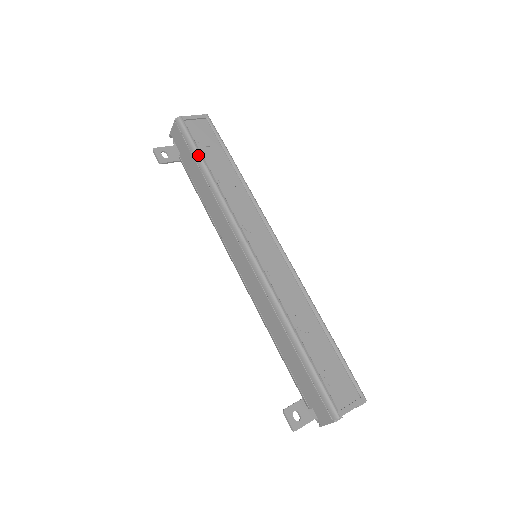
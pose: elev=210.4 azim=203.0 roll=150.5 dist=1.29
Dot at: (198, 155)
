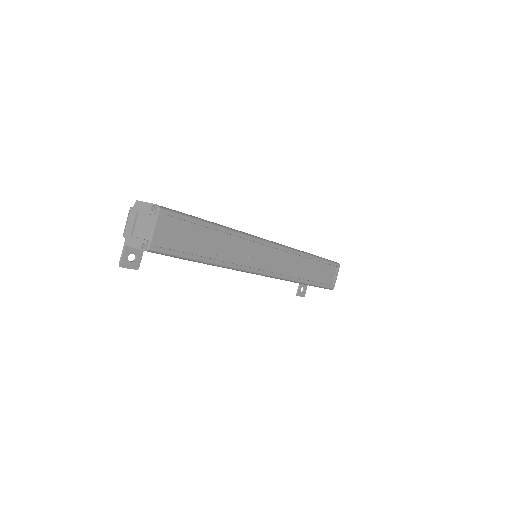
Dot at: (193, 260)
